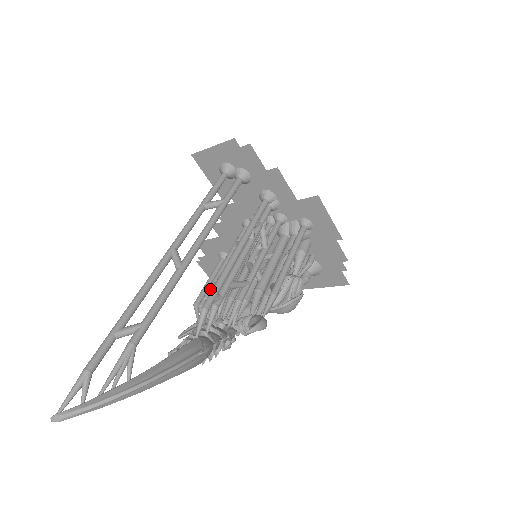
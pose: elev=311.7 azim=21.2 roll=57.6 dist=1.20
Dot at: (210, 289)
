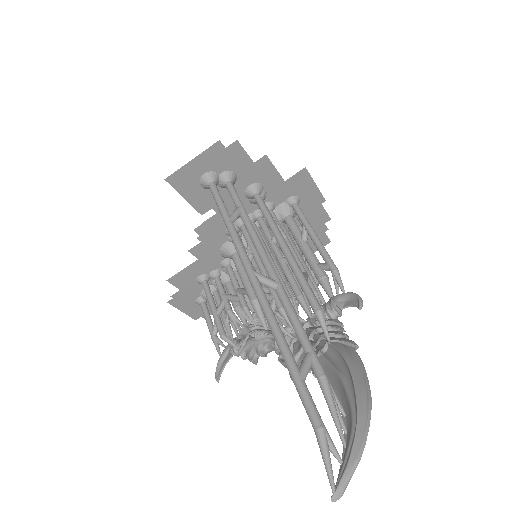
Dot at: occluded
